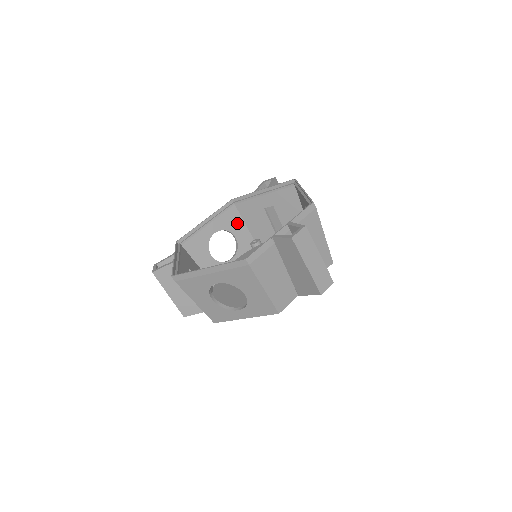
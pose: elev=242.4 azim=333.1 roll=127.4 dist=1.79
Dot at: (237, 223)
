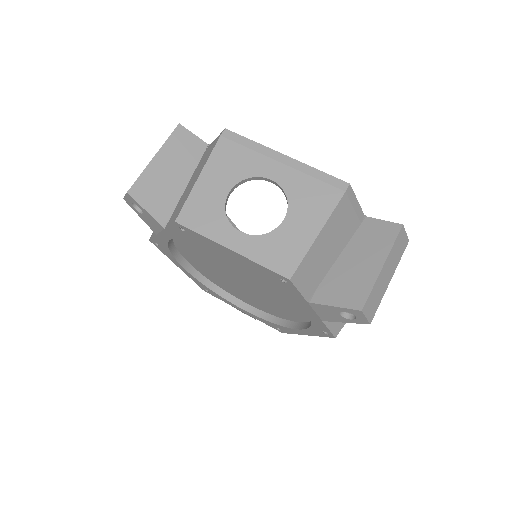
Dot at: occluded
